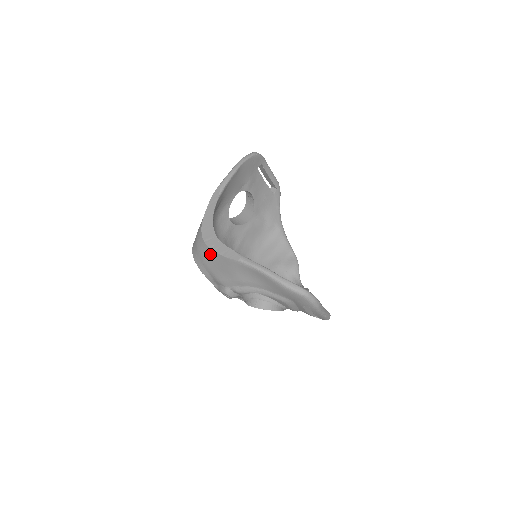
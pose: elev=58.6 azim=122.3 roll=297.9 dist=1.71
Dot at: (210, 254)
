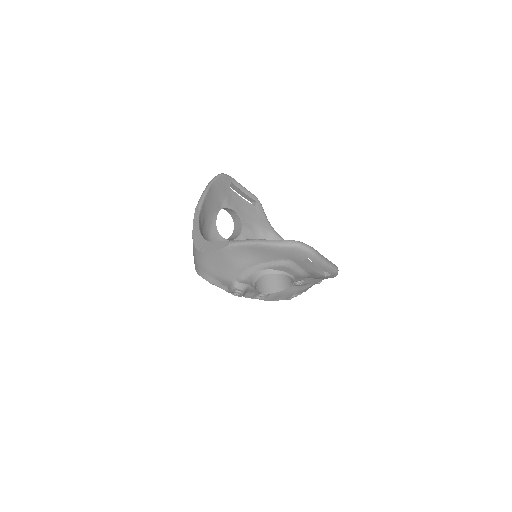
Dot at: (207, 257)
